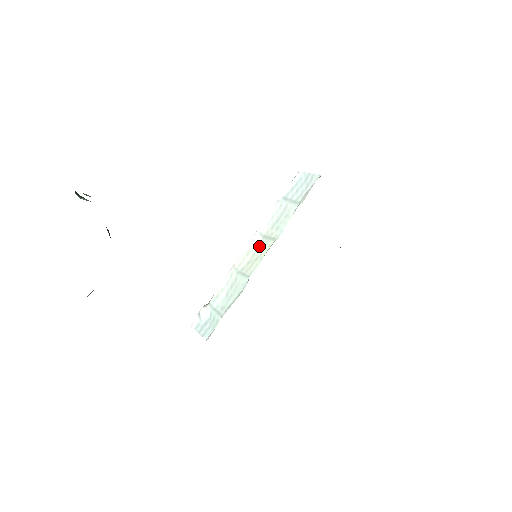
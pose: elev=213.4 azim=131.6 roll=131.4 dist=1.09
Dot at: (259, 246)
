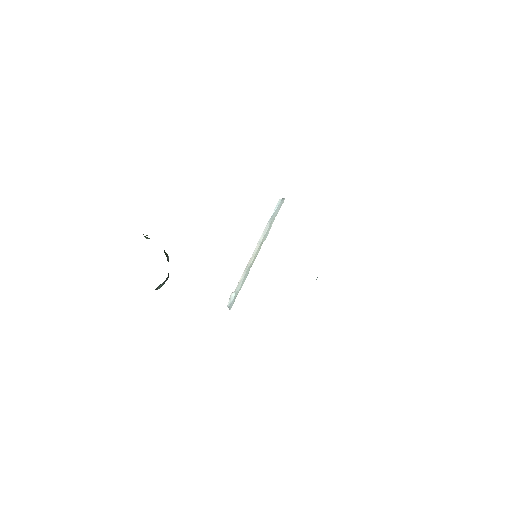
Dot at: (258, 250)
